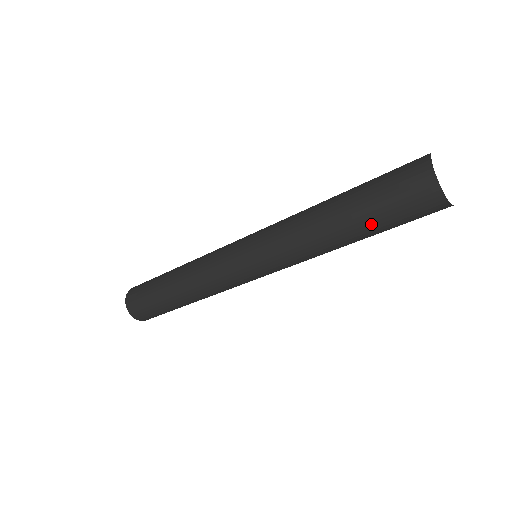
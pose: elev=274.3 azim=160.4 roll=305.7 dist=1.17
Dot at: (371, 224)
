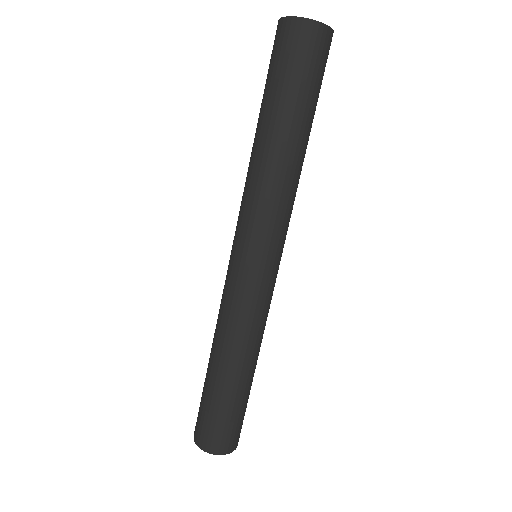
Dot at: (307, 107)
